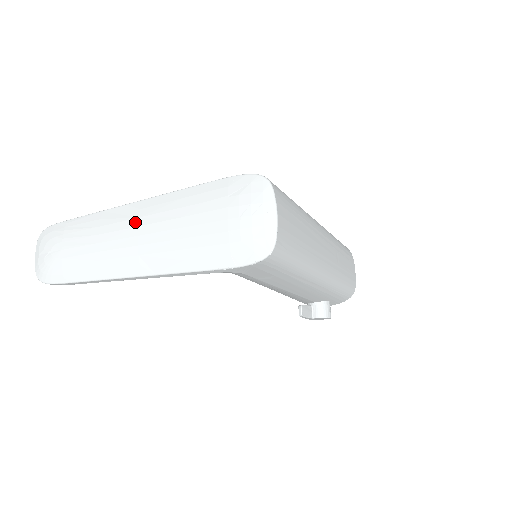
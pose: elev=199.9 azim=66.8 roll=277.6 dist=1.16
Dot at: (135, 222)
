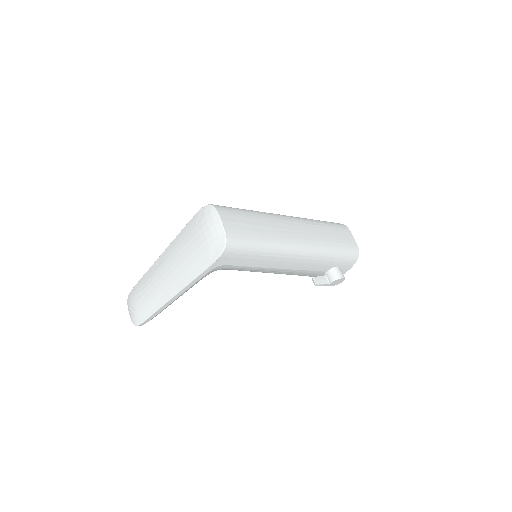
Dot at: (163, 265)
